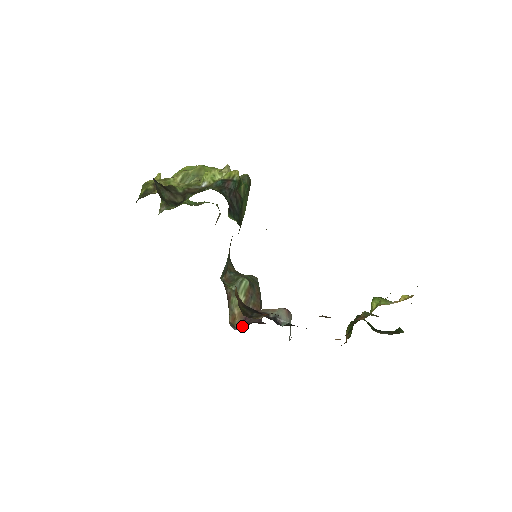
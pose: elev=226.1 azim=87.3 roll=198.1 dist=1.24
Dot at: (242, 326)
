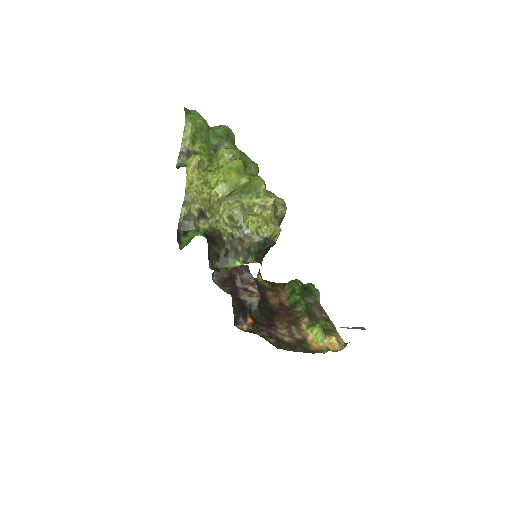
Dot at: (219, 274)
